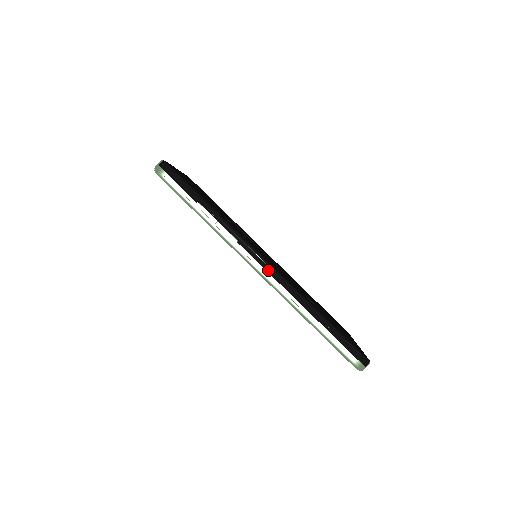
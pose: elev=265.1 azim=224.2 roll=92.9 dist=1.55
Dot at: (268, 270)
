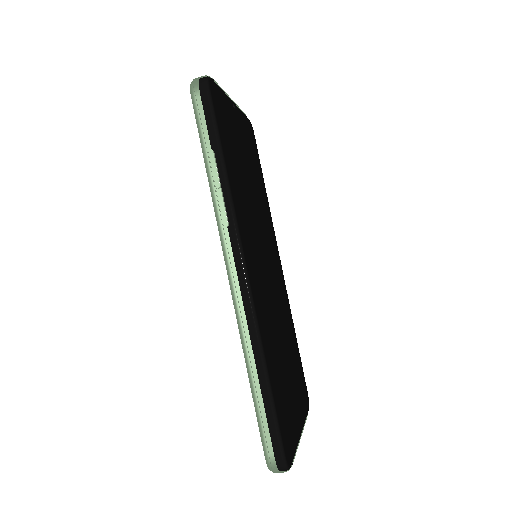
Dot at: (241, 283)
